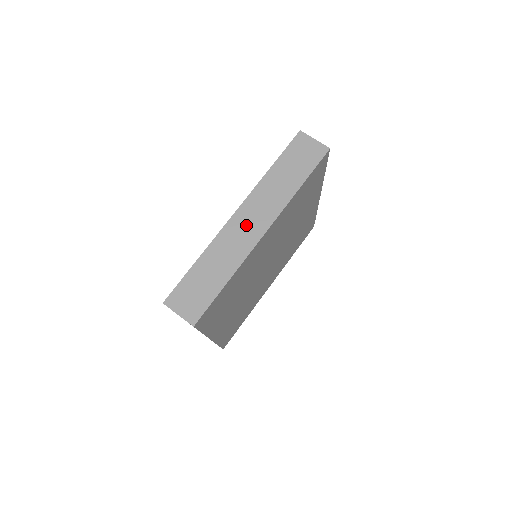
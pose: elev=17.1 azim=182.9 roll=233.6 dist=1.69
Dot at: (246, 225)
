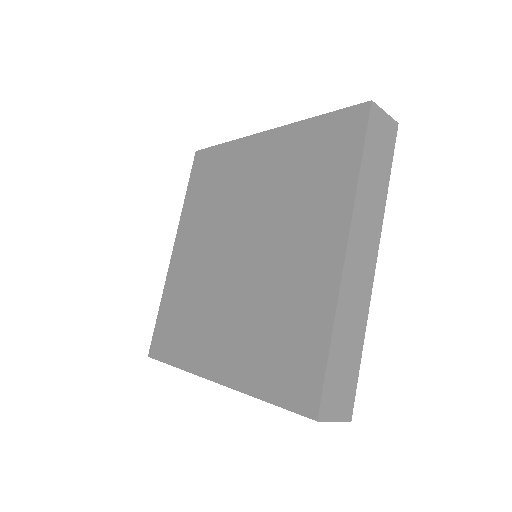
Dot at: (360, 264)
